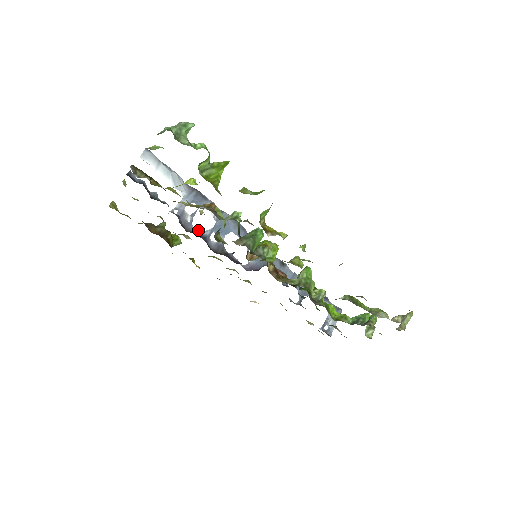
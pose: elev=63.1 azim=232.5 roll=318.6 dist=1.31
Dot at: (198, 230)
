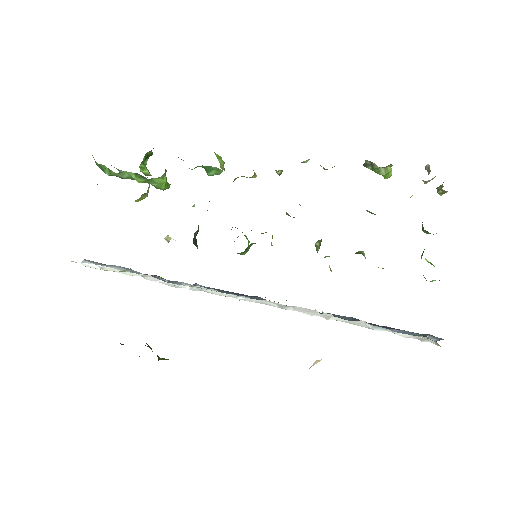
Dot at: occluded
